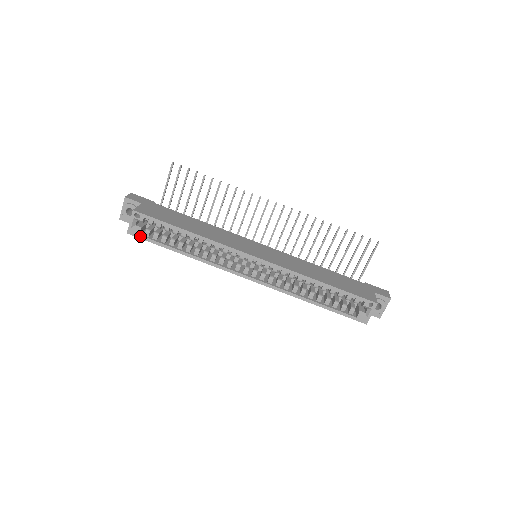
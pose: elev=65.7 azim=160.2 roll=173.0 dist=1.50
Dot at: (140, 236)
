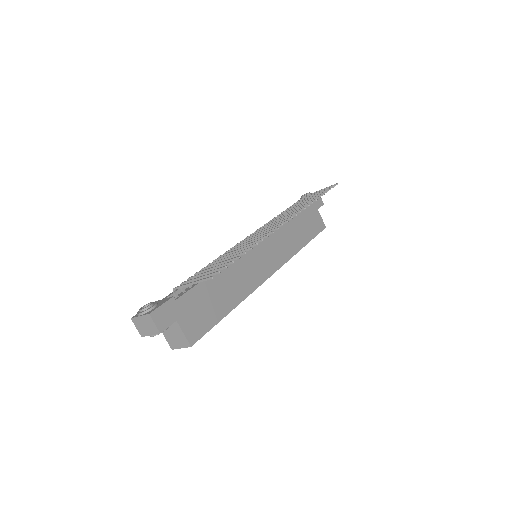
Dot at: occluded
